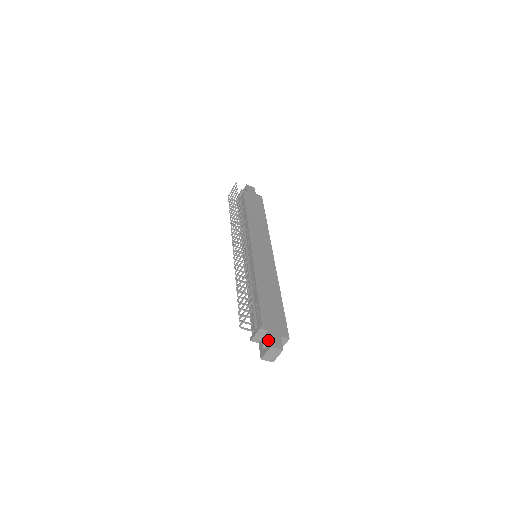
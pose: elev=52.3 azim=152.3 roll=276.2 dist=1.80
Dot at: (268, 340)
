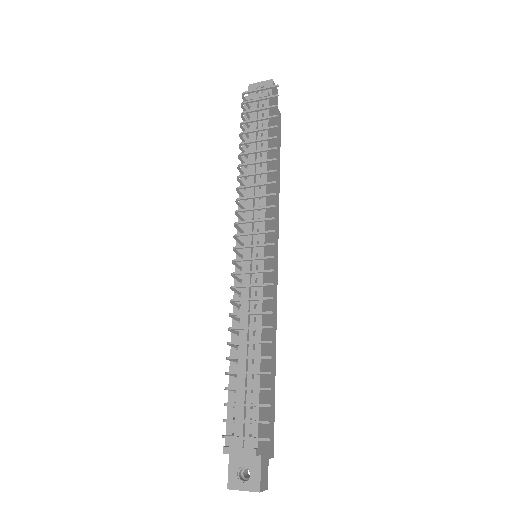
Dot at: (257, 473)
